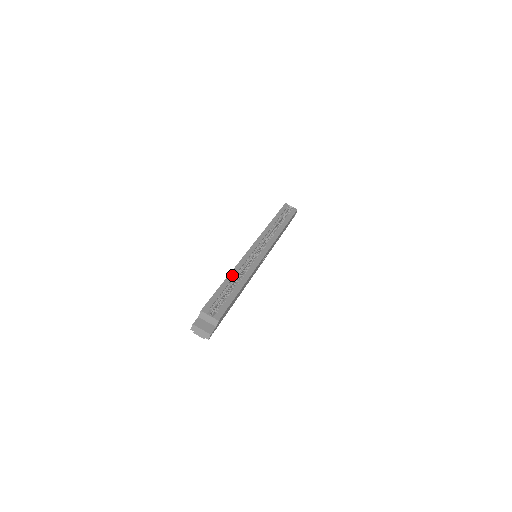
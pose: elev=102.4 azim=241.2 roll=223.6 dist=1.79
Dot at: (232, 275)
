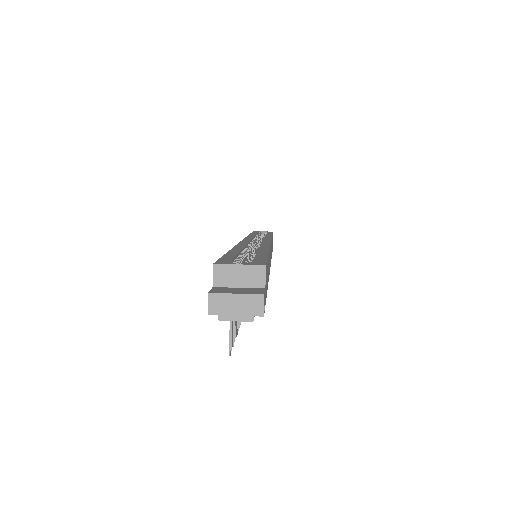
Dot at: (237, 248)
